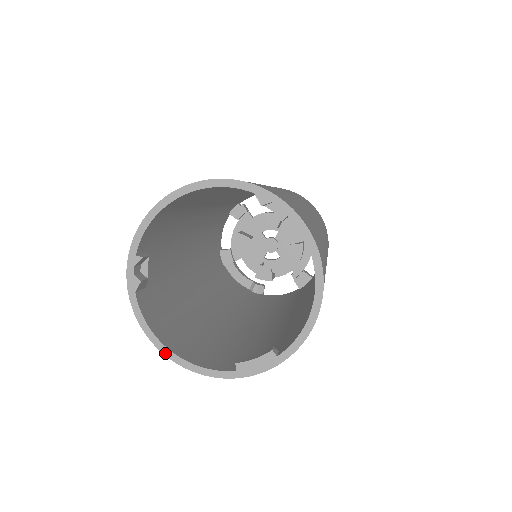
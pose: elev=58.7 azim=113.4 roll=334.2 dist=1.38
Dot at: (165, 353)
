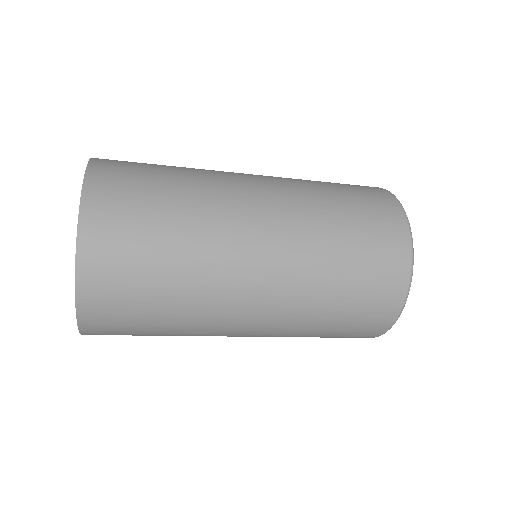
Dot at: occluded
